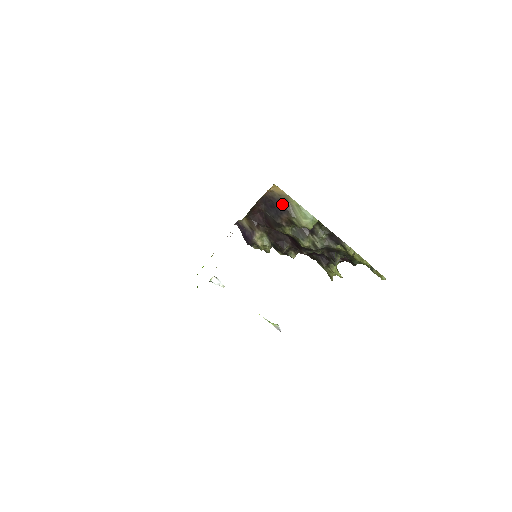
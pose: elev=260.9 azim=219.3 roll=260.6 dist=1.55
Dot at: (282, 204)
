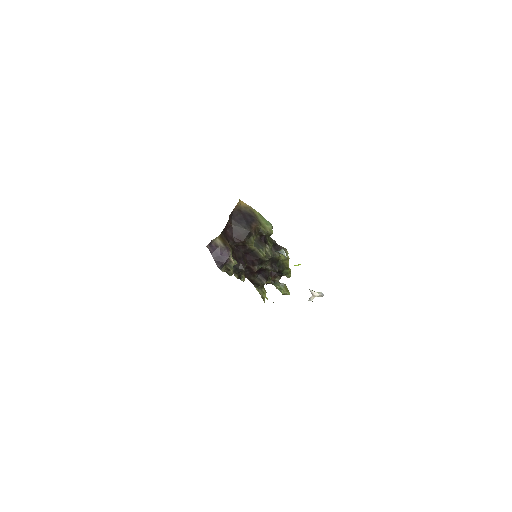
Dot at: (249, 215)
